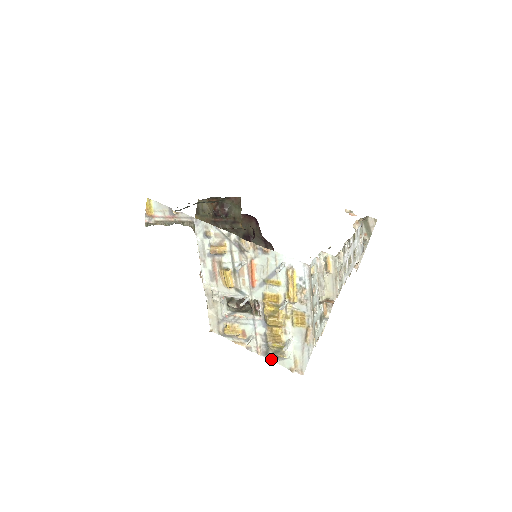
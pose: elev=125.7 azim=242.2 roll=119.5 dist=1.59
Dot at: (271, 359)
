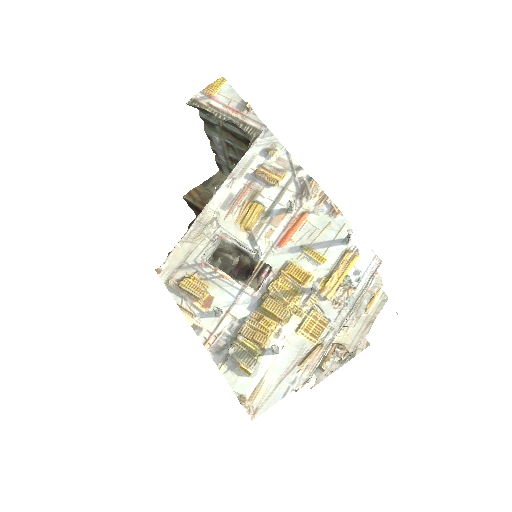
Dot at: (220, 364)
